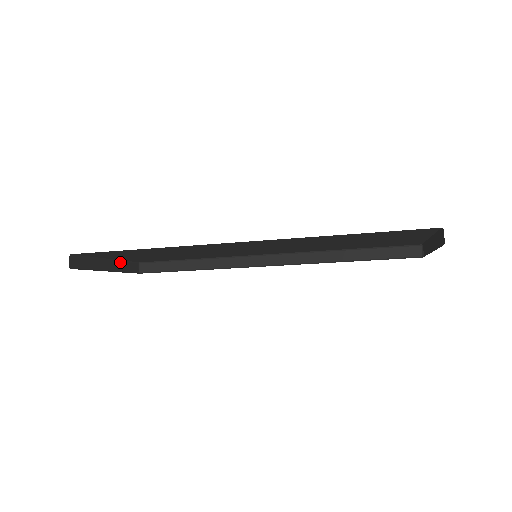
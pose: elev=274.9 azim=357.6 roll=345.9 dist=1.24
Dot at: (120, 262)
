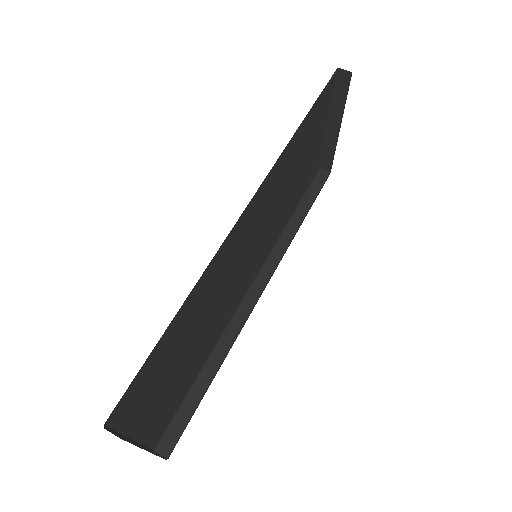
Dot at: occluded
